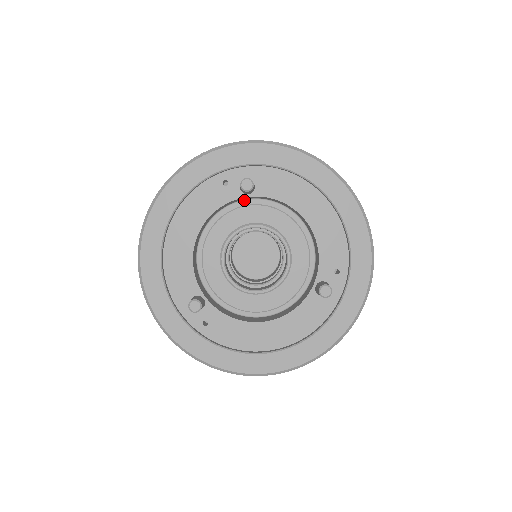
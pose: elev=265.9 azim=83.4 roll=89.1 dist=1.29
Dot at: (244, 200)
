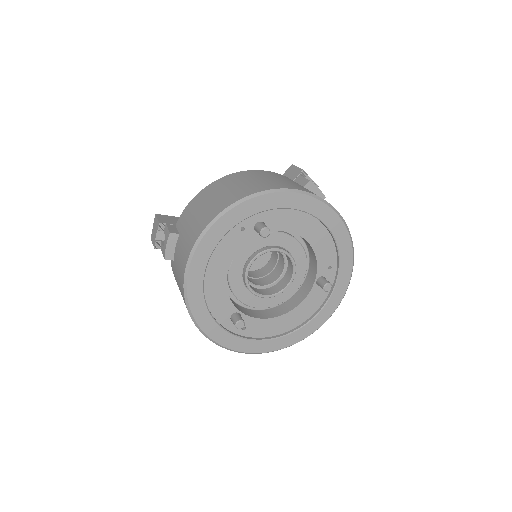
Dot at: occluded
